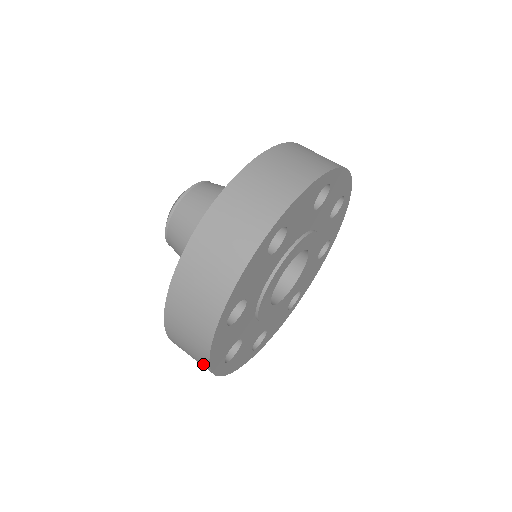
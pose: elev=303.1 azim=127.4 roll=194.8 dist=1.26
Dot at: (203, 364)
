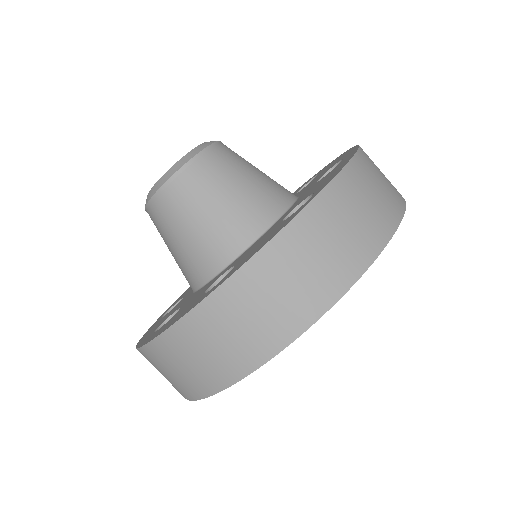
Dot at: (193, 389)
